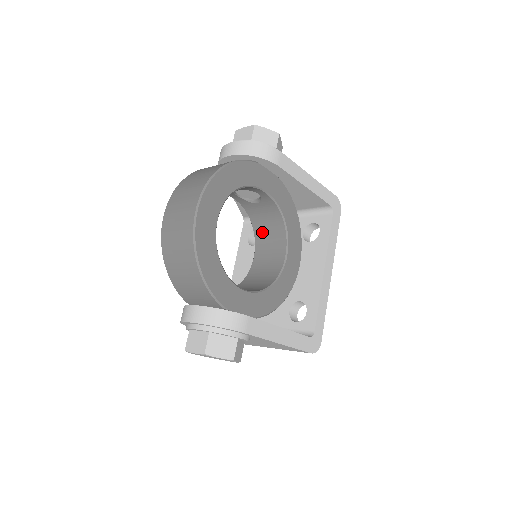
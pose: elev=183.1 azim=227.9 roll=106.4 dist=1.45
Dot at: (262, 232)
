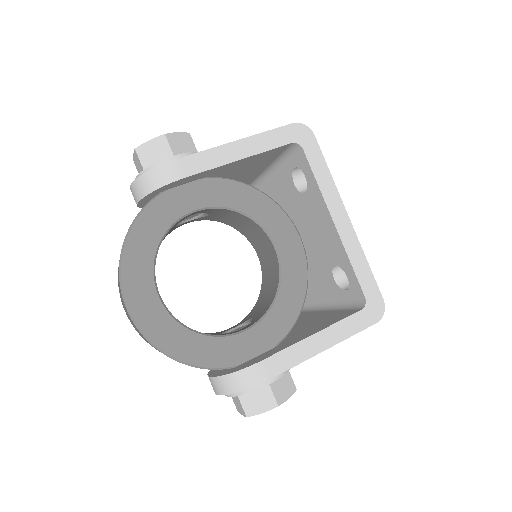
Dot at: (243, 229)
